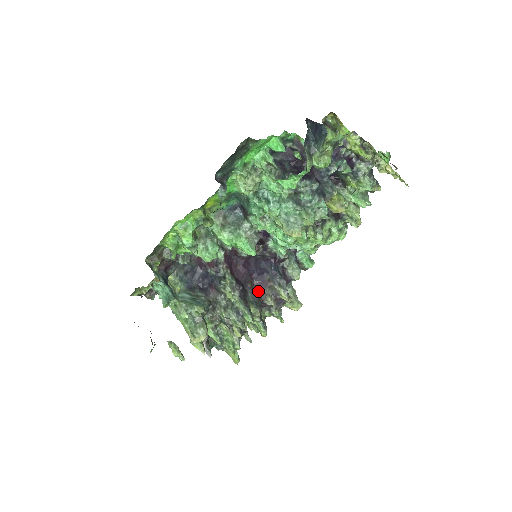
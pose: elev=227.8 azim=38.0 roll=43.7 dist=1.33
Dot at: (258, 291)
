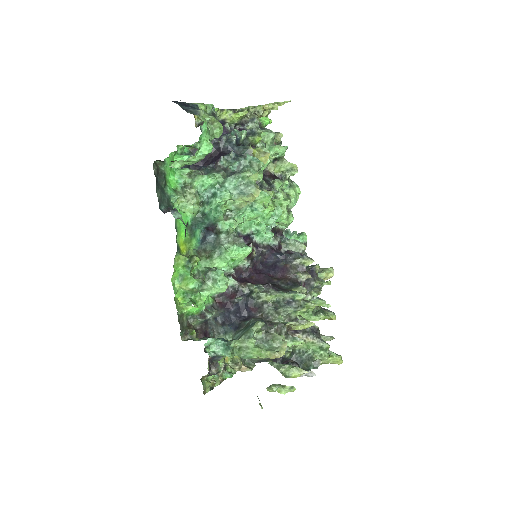
Dot at: (286, 278)
